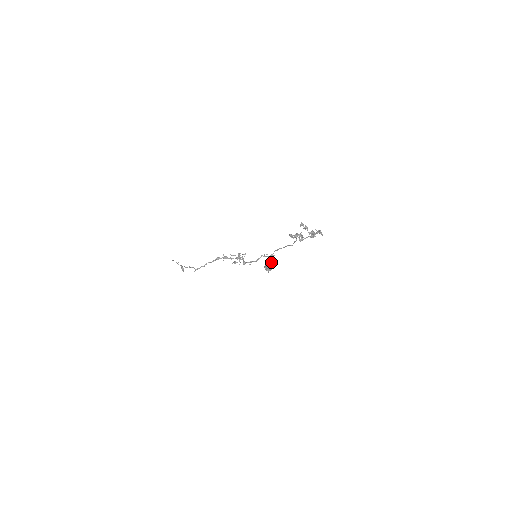
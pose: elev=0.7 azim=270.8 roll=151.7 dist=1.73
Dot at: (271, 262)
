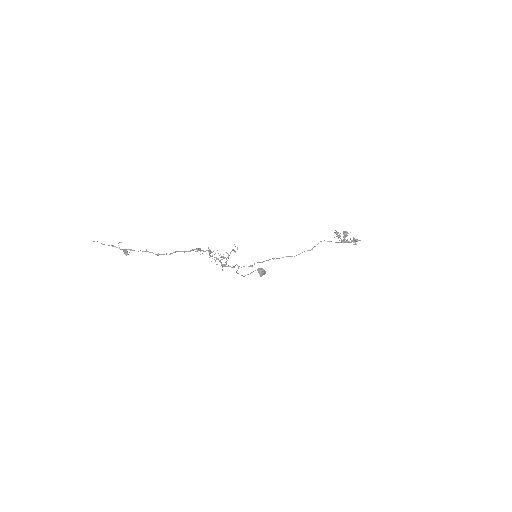
Dot at: occluded
